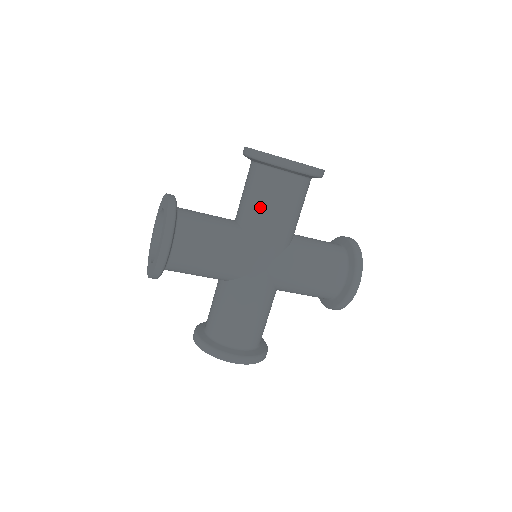
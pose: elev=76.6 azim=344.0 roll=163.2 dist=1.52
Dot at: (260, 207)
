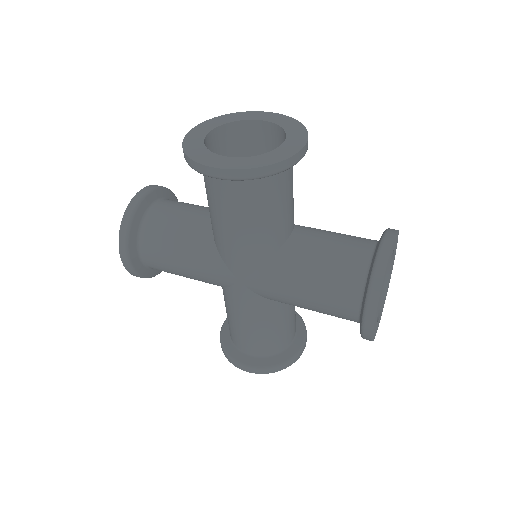
Dot at: (212, 215)
